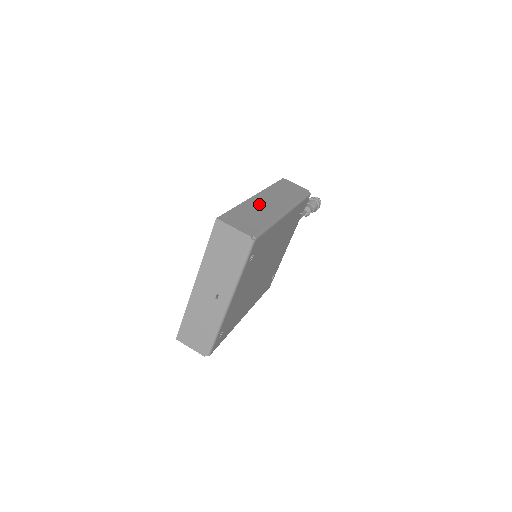
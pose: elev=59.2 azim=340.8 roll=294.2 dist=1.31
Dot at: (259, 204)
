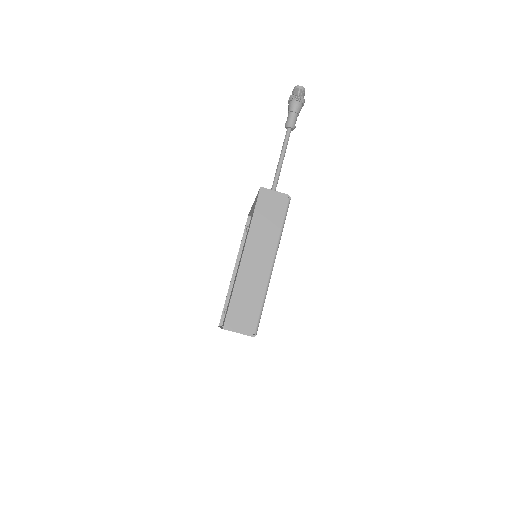
Dot at: (248, 273)
